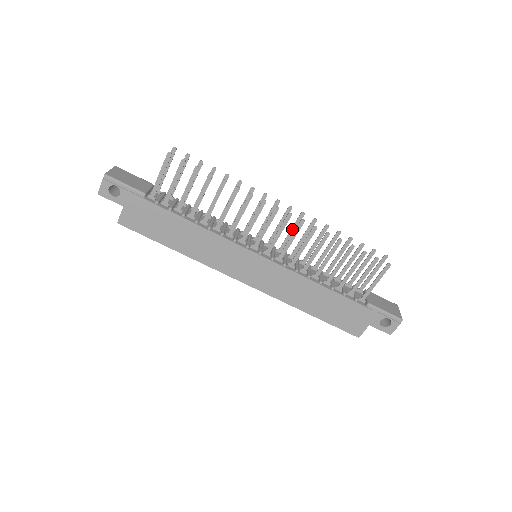
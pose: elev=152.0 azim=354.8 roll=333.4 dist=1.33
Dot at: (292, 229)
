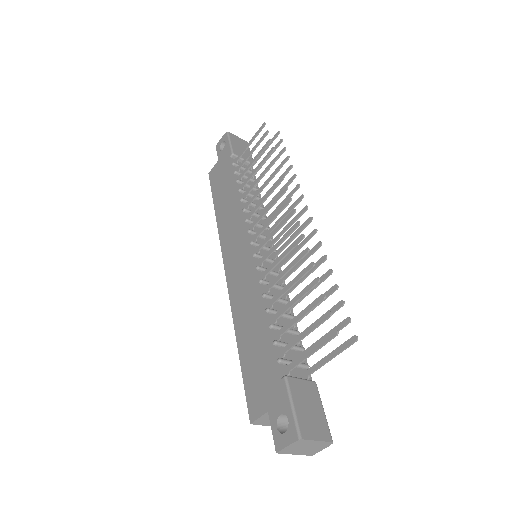
Dot at: (299, 245)
